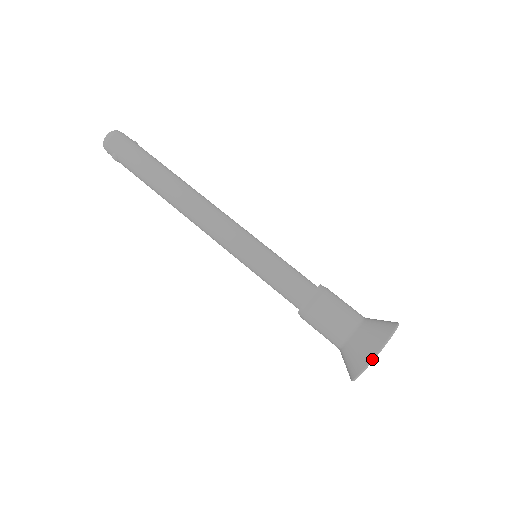
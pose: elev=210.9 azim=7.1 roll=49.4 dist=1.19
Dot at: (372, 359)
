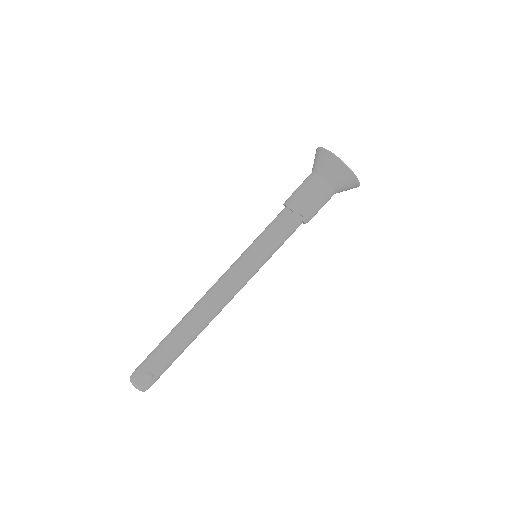
Dot at: (329, 152)
